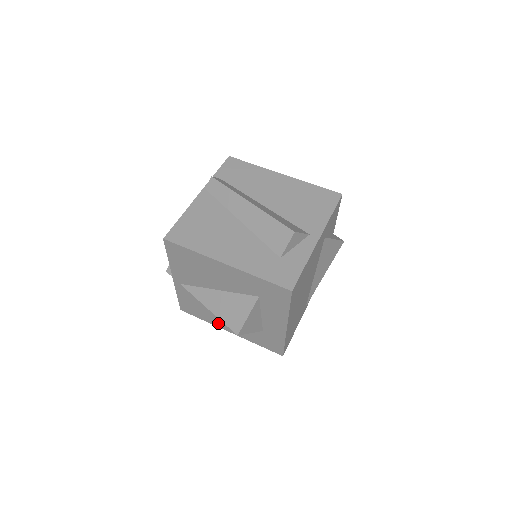
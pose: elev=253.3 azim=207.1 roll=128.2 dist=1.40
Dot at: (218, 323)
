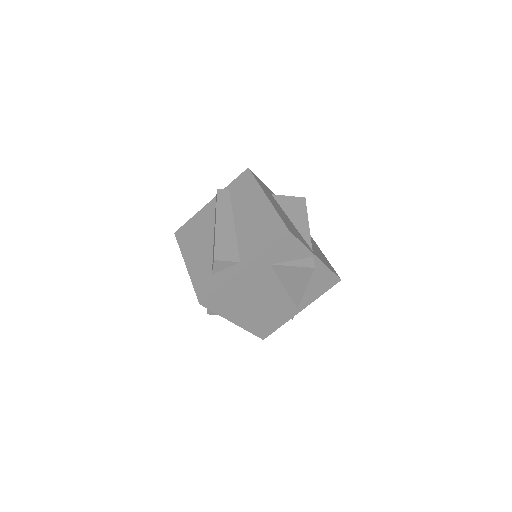
Dot at: occluded
